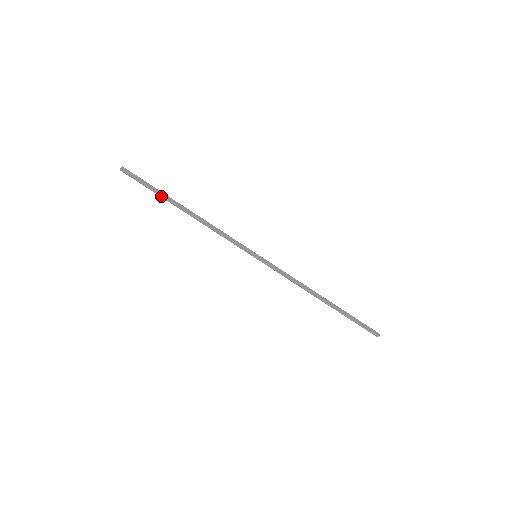
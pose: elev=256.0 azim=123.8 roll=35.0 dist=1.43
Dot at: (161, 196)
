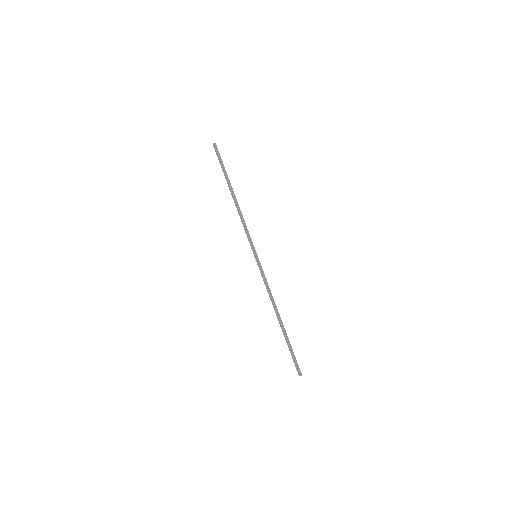
Dot at: (225, 176)
